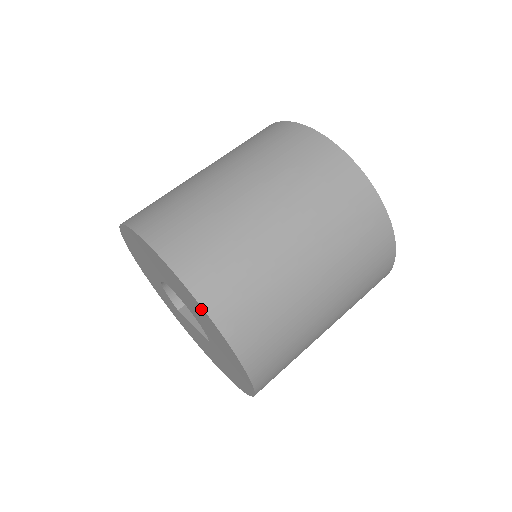
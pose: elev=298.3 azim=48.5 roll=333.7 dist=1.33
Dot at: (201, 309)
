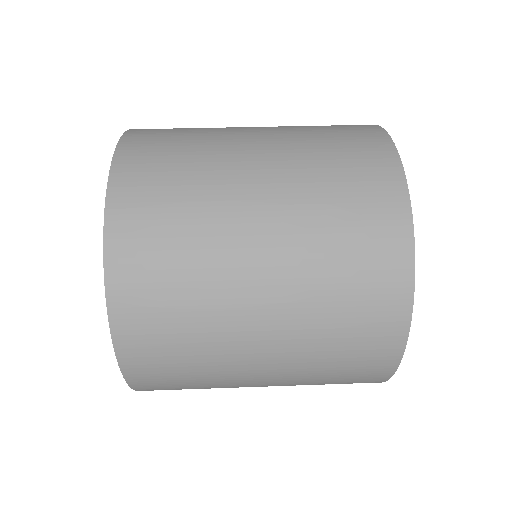
Dot at: occluded
